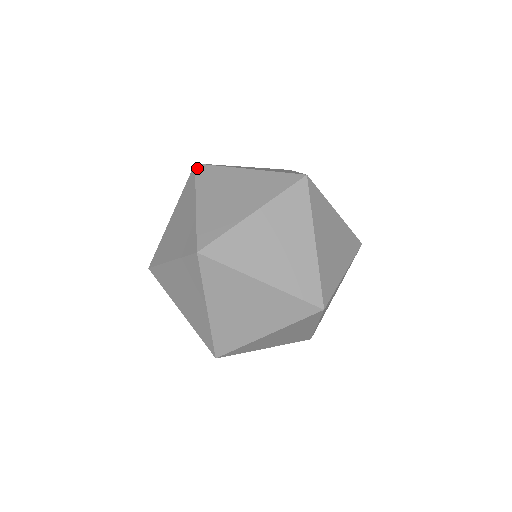
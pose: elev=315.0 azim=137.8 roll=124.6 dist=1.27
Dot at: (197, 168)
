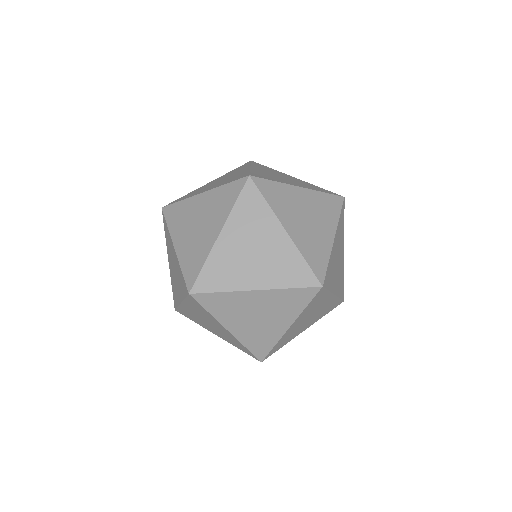
Dot at: (164, 212)
